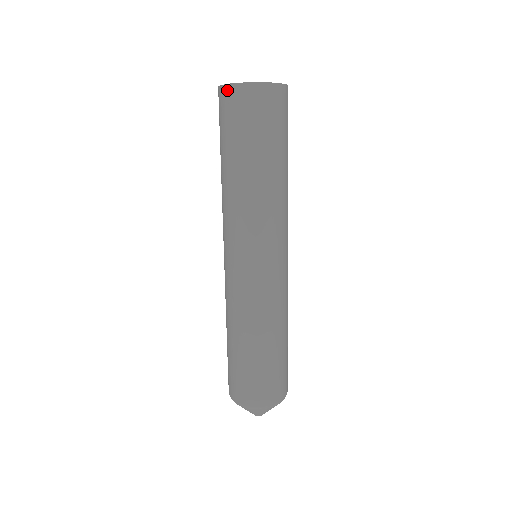
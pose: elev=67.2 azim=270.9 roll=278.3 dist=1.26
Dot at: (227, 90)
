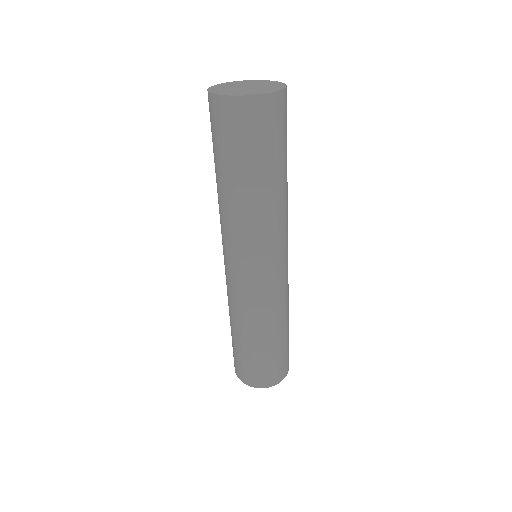
Dot at: (219, 101)
